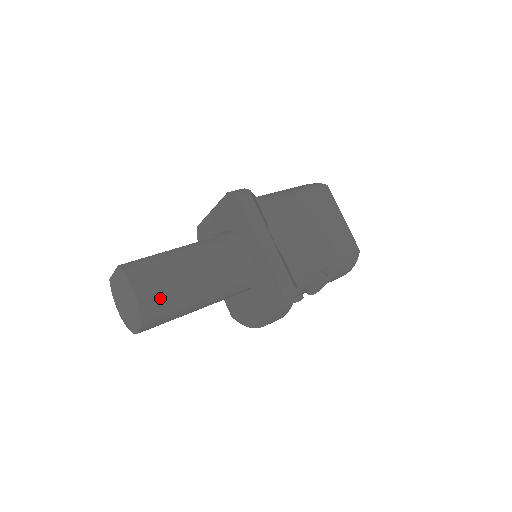
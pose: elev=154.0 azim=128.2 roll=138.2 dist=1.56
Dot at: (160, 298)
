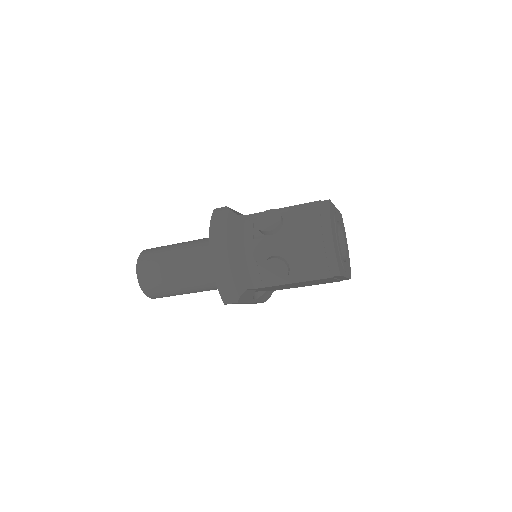
Dot at: (156, 248)
